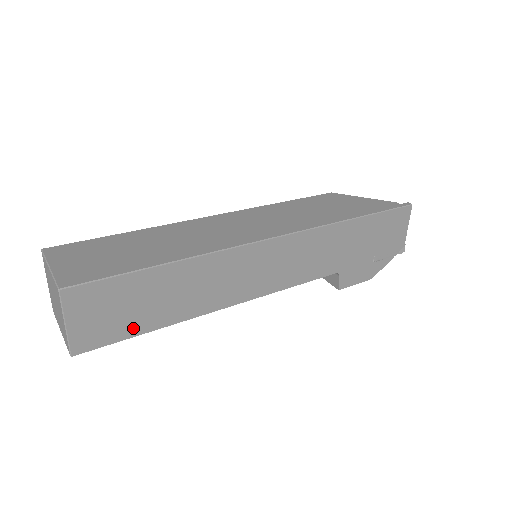
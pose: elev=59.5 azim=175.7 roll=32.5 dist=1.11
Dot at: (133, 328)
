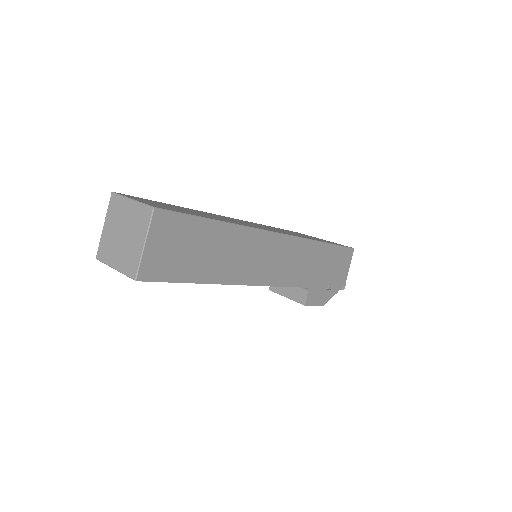
Dot at: (183, 273)
